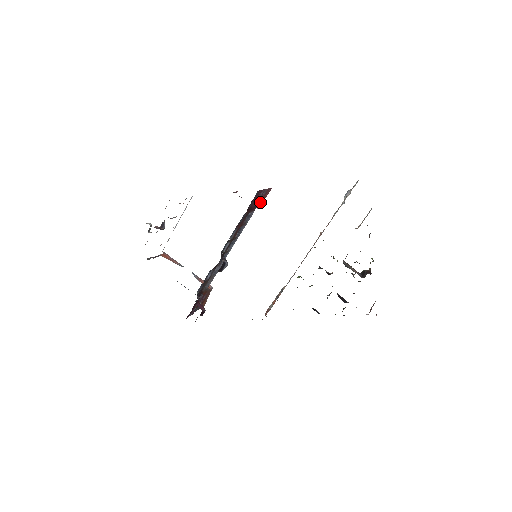
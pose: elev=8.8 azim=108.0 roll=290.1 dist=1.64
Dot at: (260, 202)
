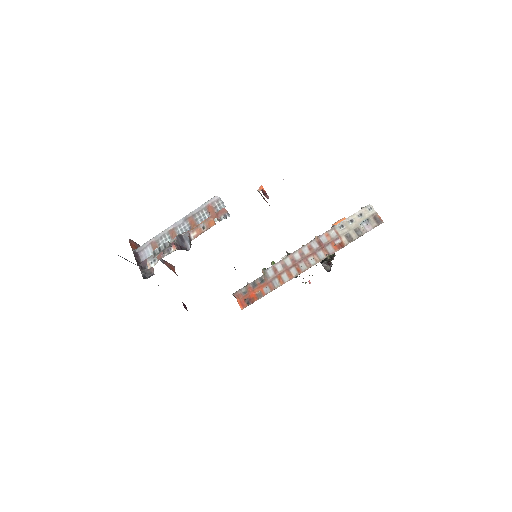
Dot at: occluded
